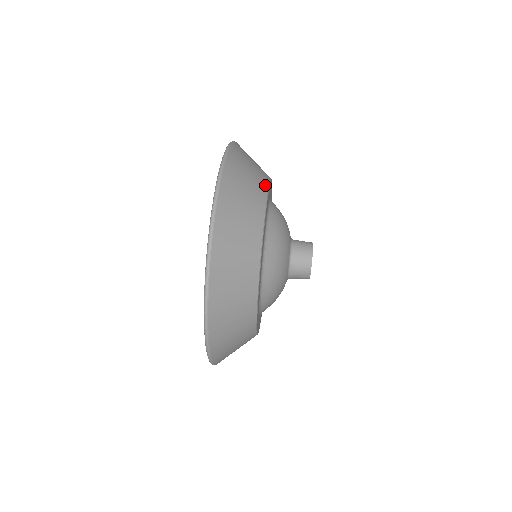
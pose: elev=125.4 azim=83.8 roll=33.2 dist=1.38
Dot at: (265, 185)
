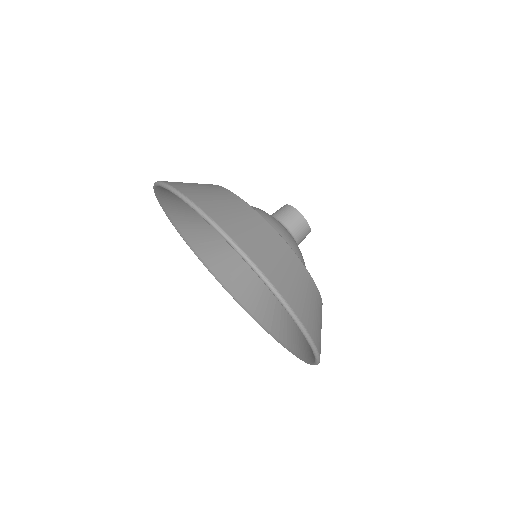
Dot at: occluded
